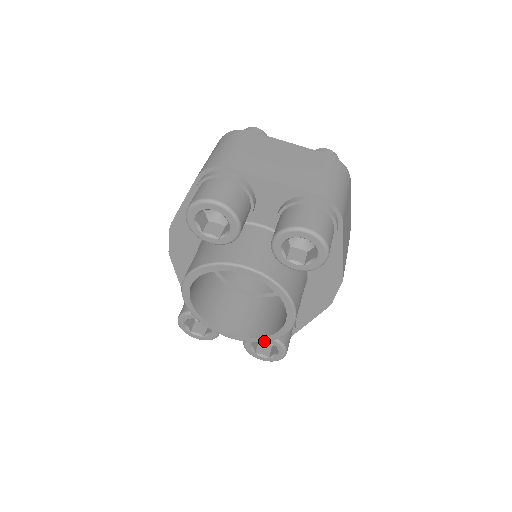
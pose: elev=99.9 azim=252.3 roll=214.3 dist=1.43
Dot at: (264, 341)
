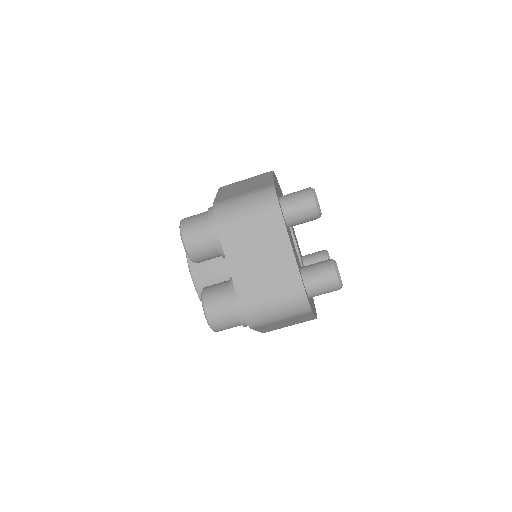
Dot at: occluded
